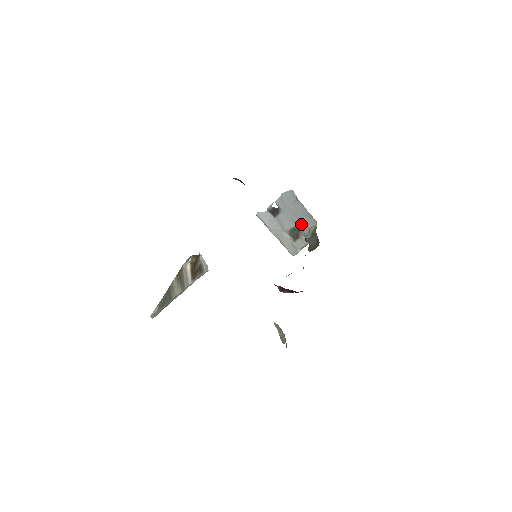
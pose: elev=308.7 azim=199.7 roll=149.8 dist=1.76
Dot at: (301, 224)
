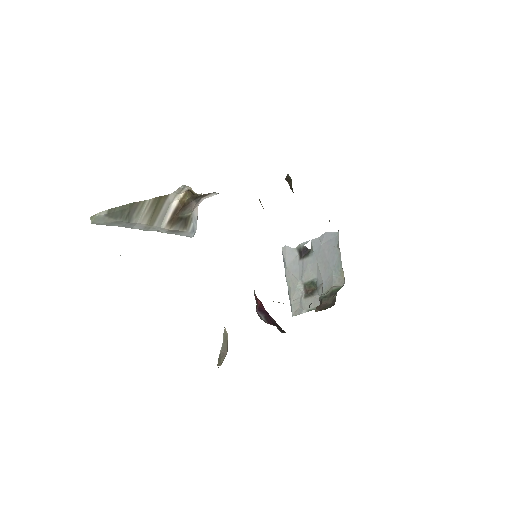
Dot at: (325, 278)
